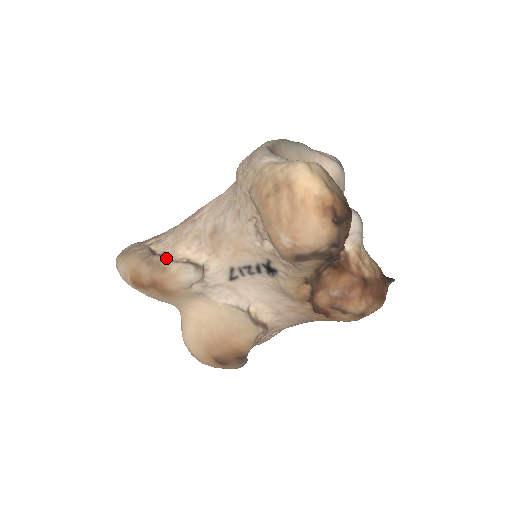
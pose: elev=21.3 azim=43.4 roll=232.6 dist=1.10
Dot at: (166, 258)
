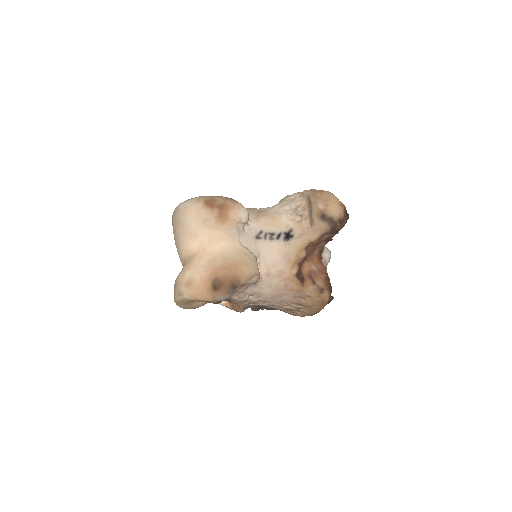
Dot at: occluded
